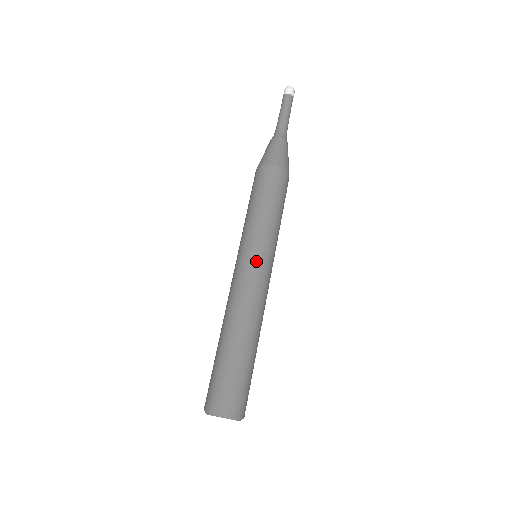
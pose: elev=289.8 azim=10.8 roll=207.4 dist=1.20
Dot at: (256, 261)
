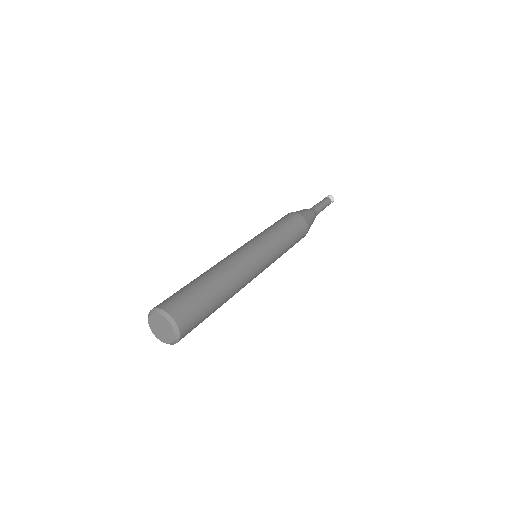
Dot at: (259, 251)
